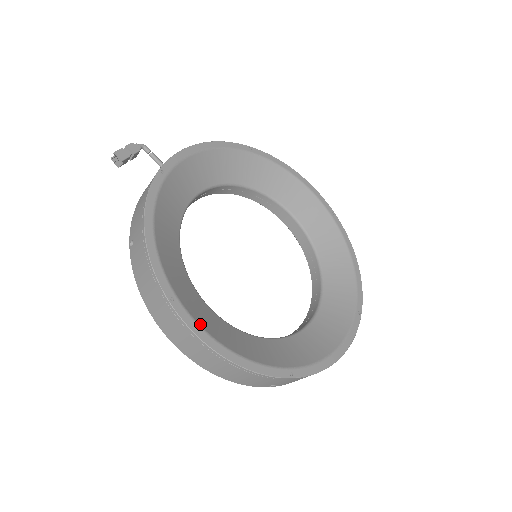
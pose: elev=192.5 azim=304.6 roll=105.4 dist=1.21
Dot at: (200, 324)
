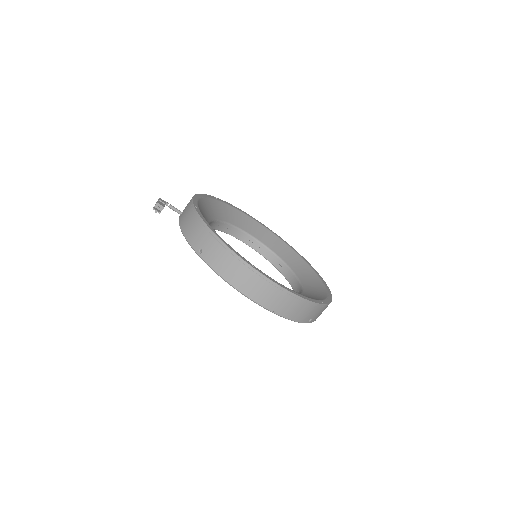
Dot at: (272, 279)
